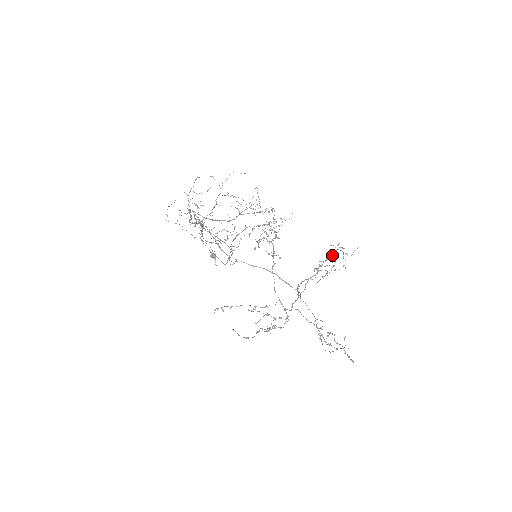
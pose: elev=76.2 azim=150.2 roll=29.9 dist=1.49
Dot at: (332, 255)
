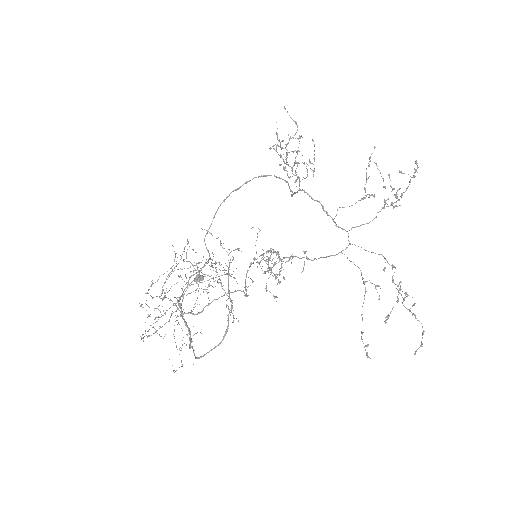
Dot at: occluded
